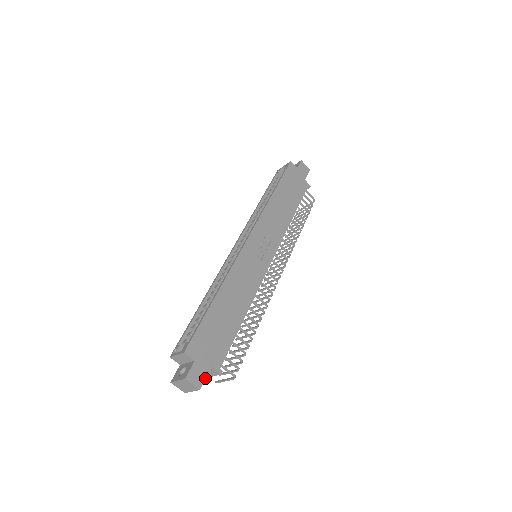
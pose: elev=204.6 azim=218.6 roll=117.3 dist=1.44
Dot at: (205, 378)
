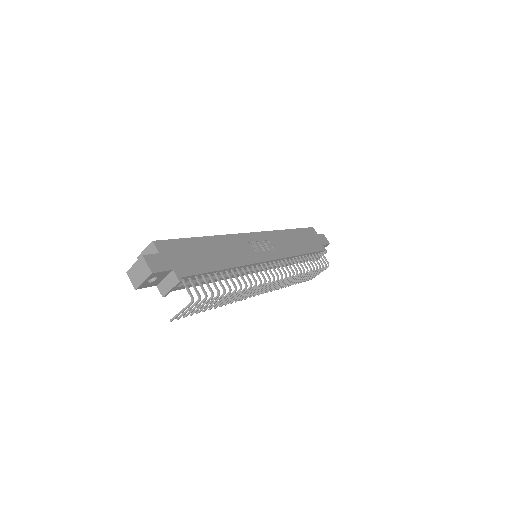
Dot at: (162, 271)
